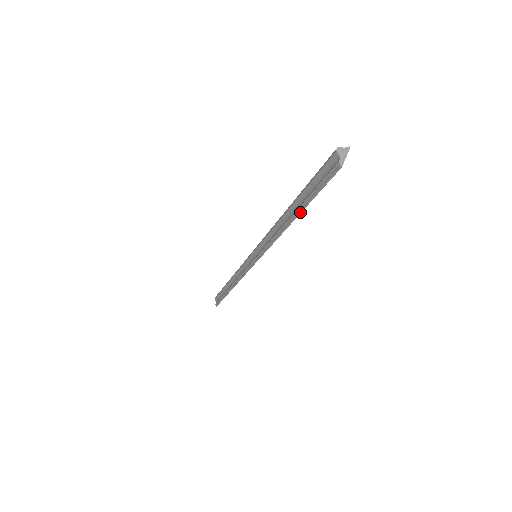
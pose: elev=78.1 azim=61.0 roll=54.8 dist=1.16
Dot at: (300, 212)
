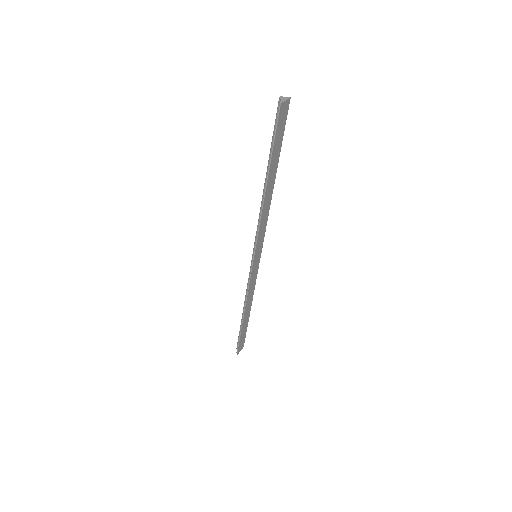
Dot at: (269, 169)
